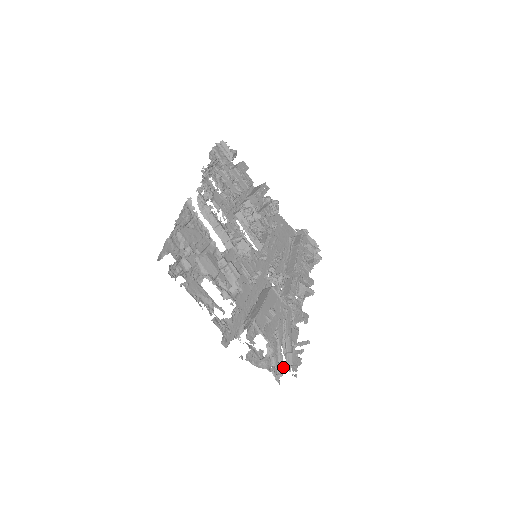
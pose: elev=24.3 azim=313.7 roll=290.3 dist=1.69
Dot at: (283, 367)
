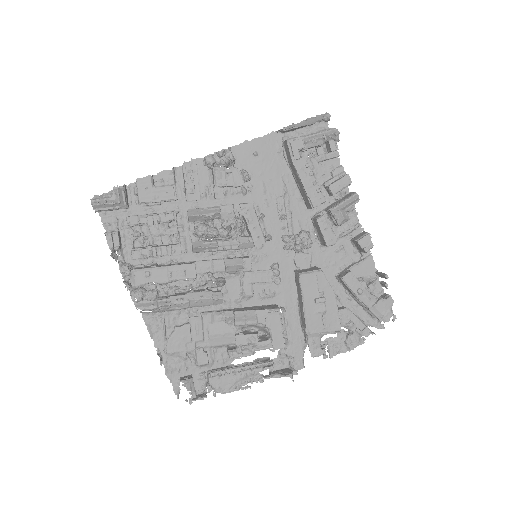
Dot at: occluded
